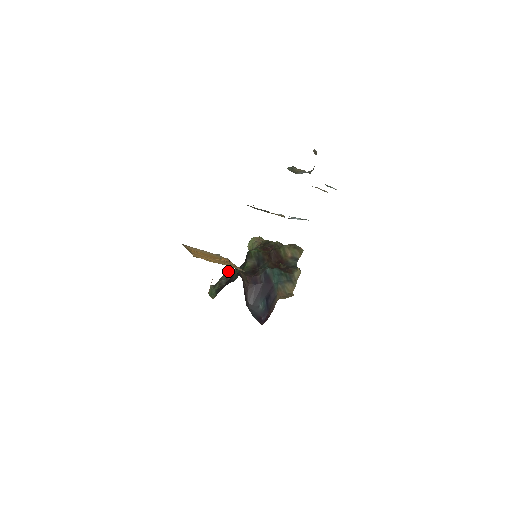
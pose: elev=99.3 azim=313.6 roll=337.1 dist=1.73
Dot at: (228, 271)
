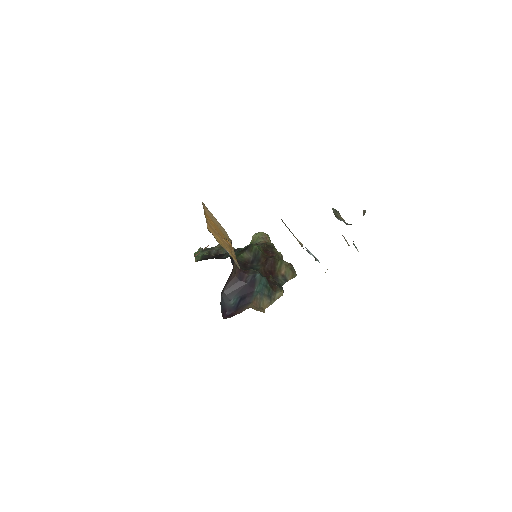
Dot at: occluded
